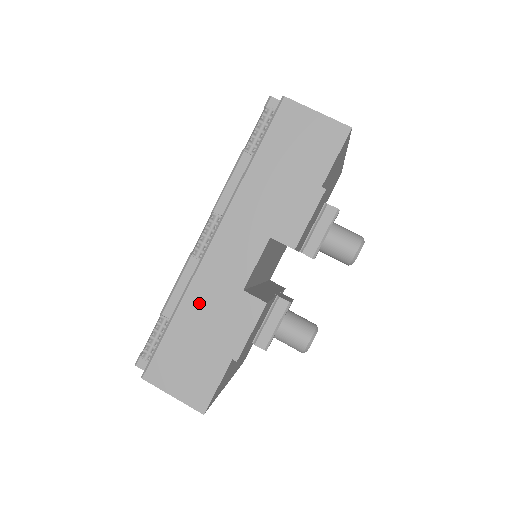
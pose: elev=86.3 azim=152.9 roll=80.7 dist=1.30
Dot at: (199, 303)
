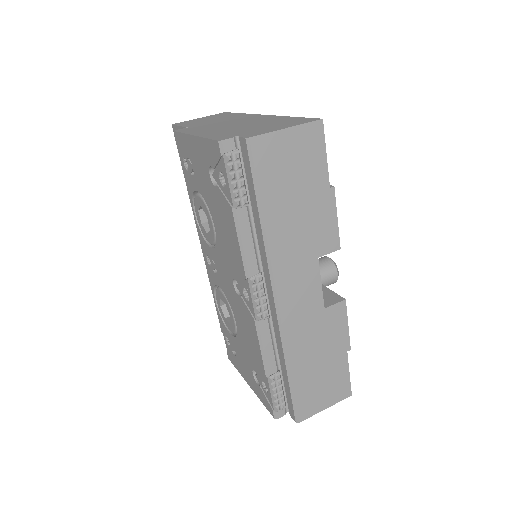
Dot at: (301, 346)
